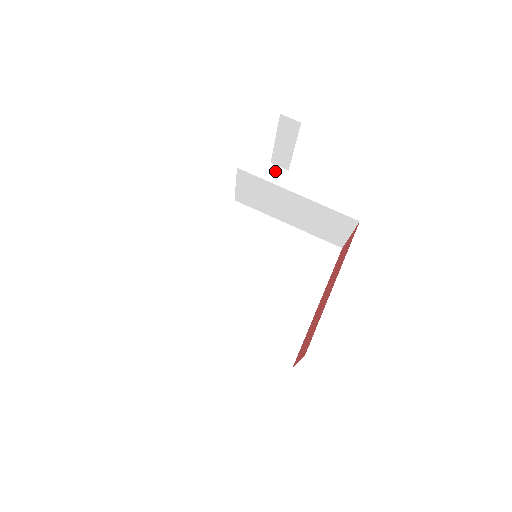
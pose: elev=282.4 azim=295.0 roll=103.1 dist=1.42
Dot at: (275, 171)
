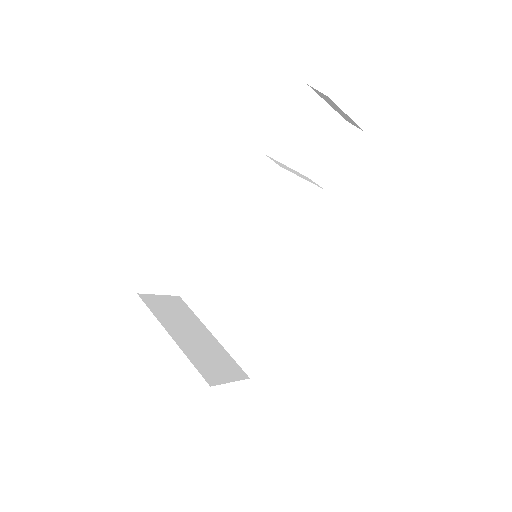
Dot at: (349, 133)
